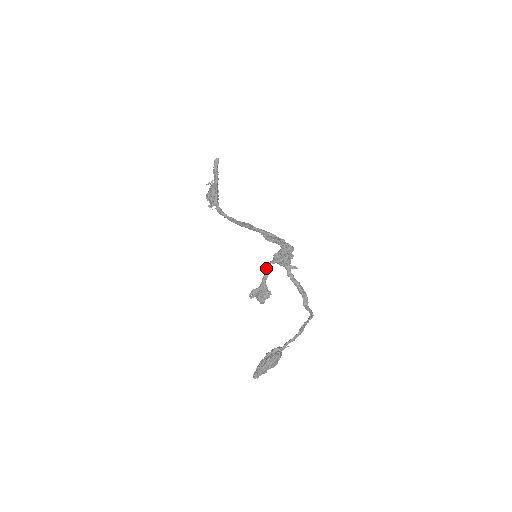
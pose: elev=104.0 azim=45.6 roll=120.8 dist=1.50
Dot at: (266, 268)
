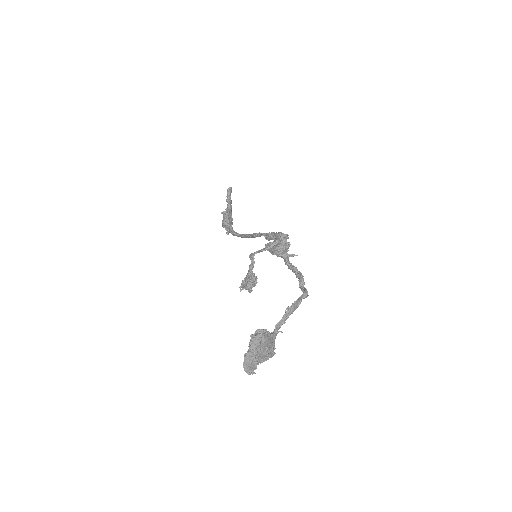
Dot at: (252, 256)
